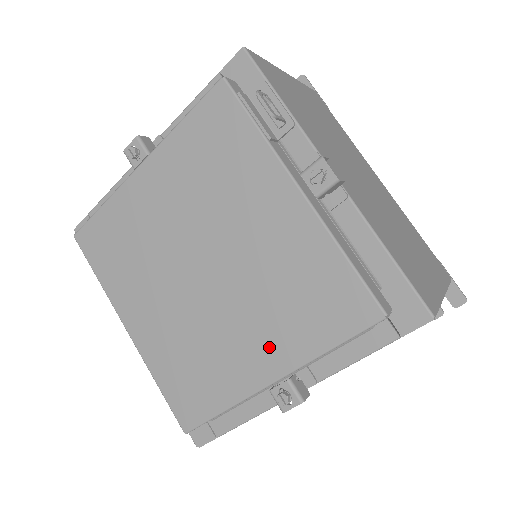
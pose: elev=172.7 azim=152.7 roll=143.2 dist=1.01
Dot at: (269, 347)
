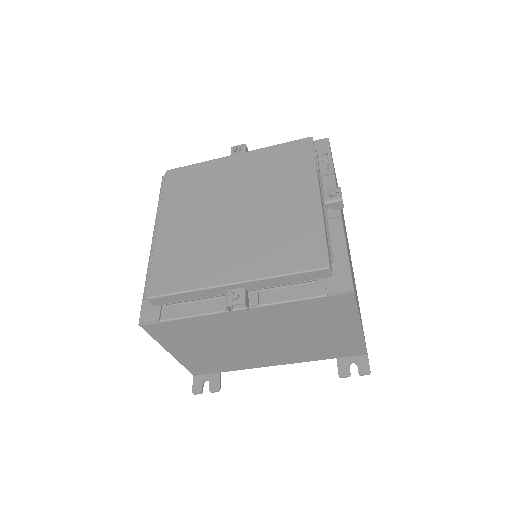
Dot at: (246, 263)
